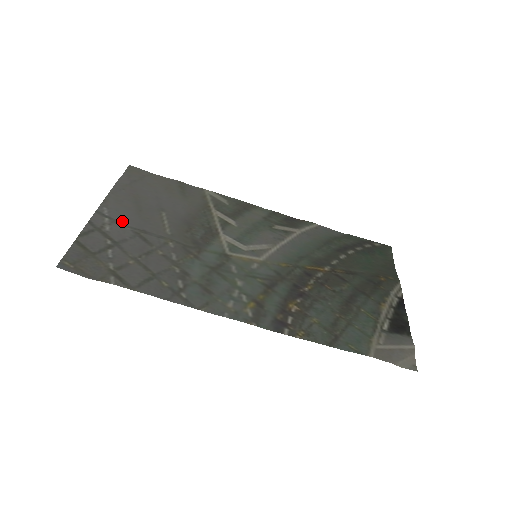
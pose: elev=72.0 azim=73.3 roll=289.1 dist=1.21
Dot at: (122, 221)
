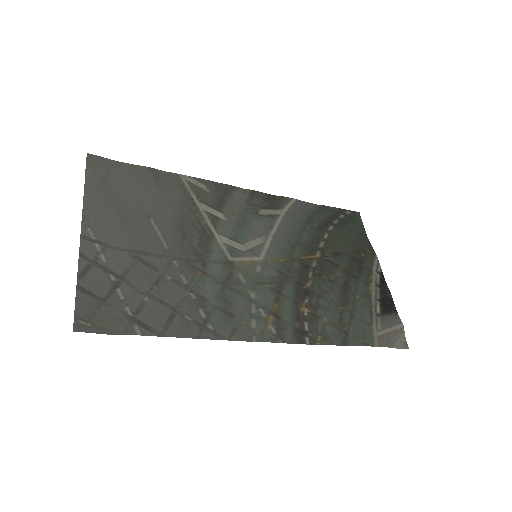
Dot at: (113, 243)
